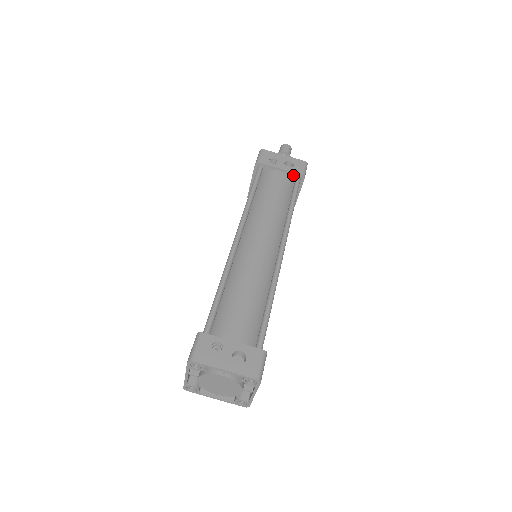
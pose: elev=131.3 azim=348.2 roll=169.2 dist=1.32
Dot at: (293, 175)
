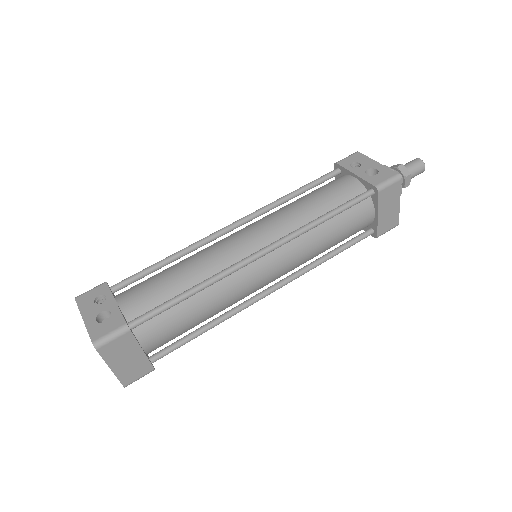
Dot at: (367, 185)
